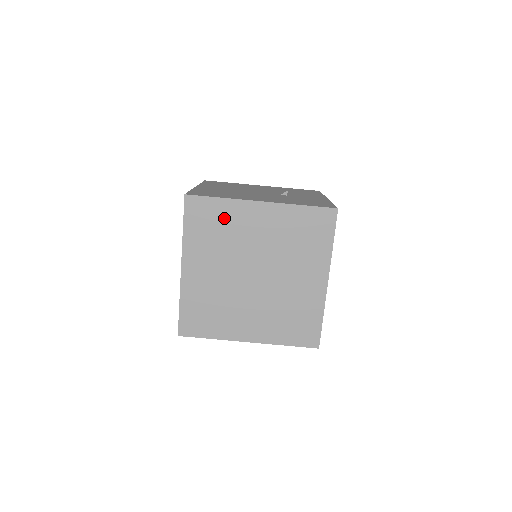
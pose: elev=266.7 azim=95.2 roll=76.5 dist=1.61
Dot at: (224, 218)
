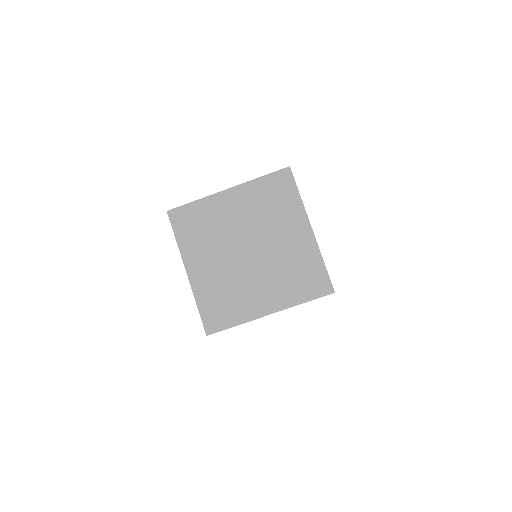
Dot at: (204, 215)
